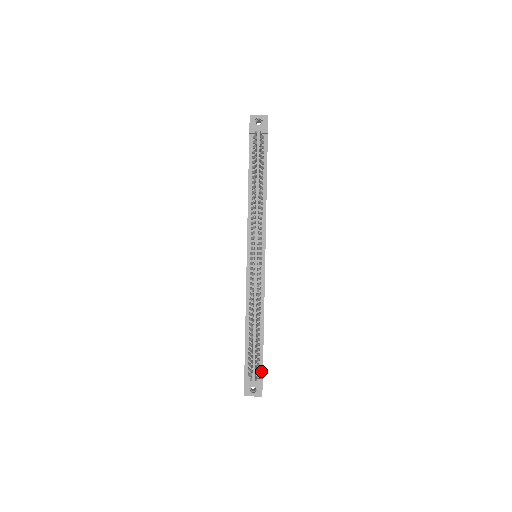
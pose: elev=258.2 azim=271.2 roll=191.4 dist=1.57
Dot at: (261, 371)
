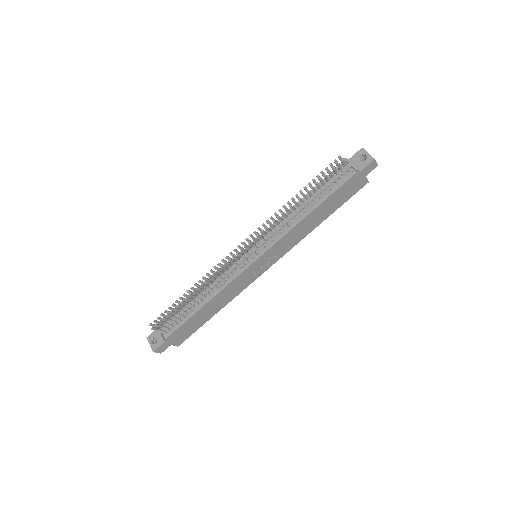
Dot at: (169, 334)
